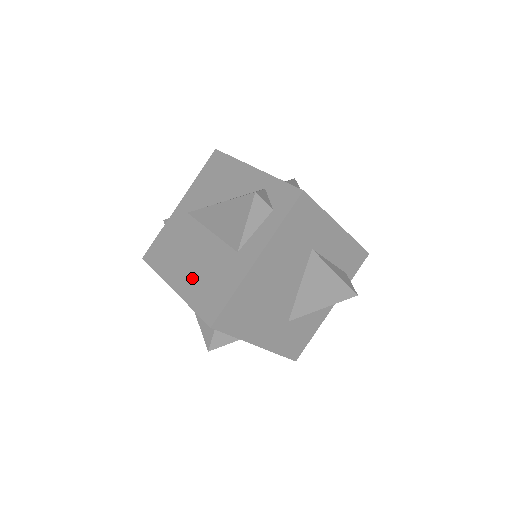
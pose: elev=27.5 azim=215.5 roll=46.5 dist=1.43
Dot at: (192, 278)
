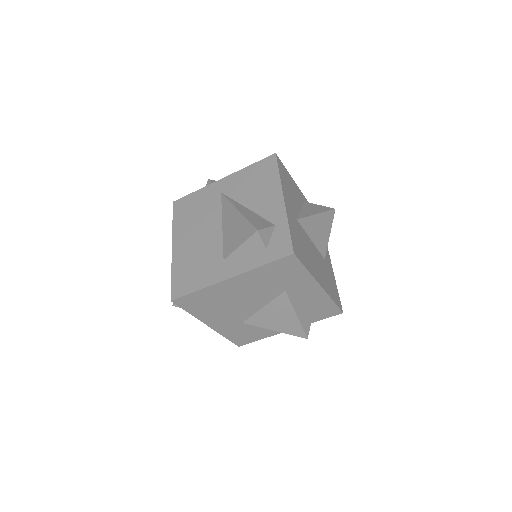
Dot at: (187, 251)
